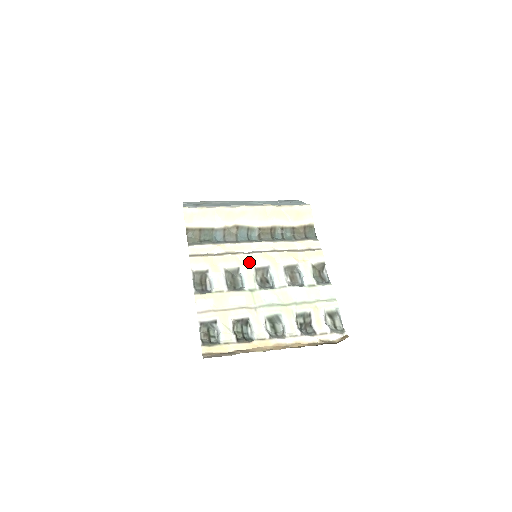
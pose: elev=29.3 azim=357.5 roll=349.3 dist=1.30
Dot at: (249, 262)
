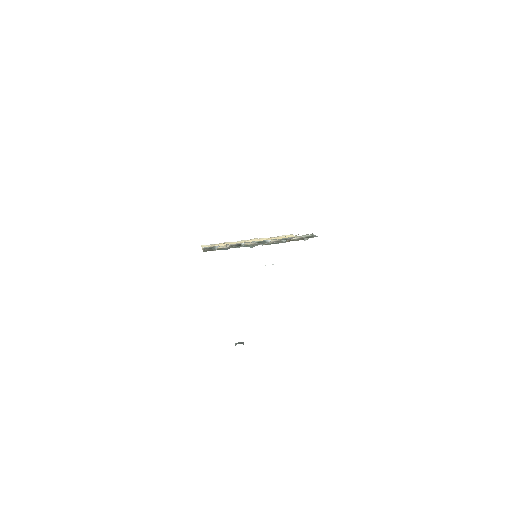
Dot at: occluded
